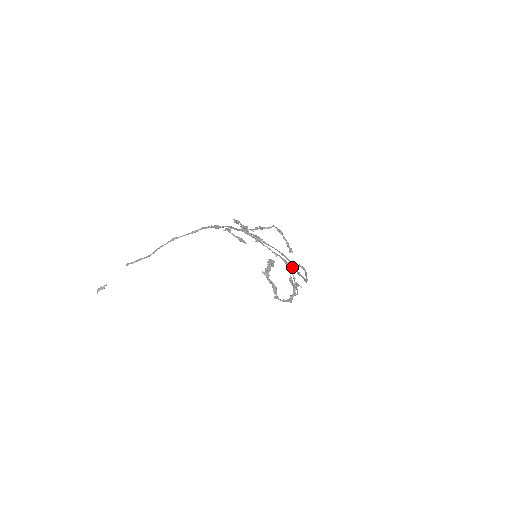
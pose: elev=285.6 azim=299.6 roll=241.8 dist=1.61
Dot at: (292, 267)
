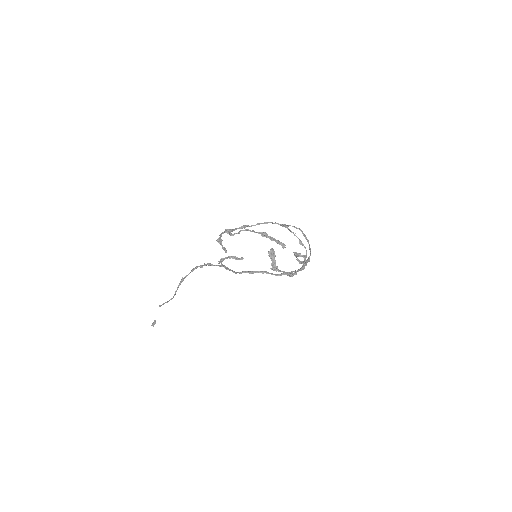
Dot at: (287, 227)
